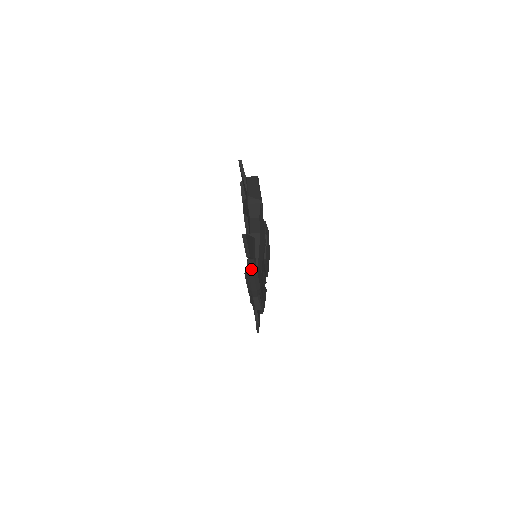
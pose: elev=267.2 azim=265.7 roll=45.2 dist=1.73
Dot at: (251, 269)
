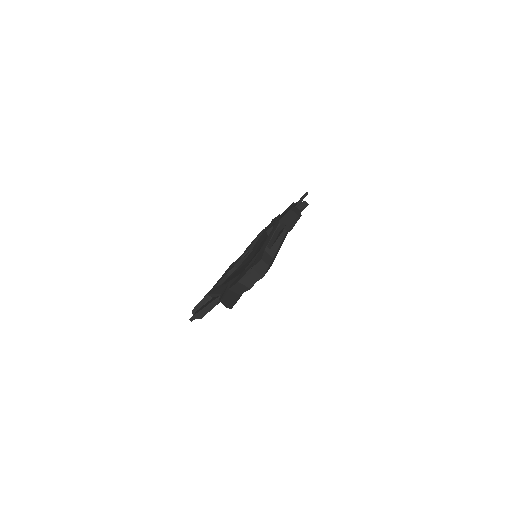
Dot at: occluded
